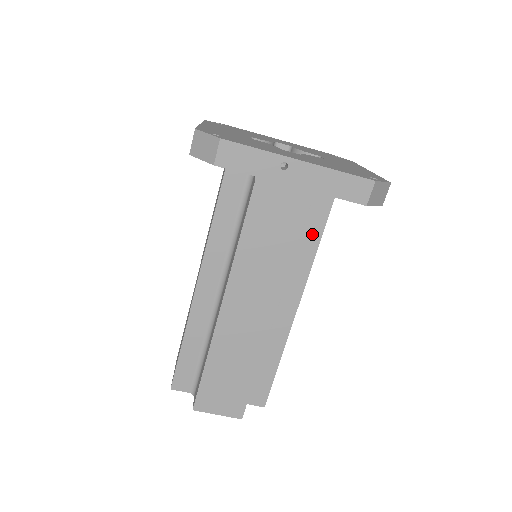
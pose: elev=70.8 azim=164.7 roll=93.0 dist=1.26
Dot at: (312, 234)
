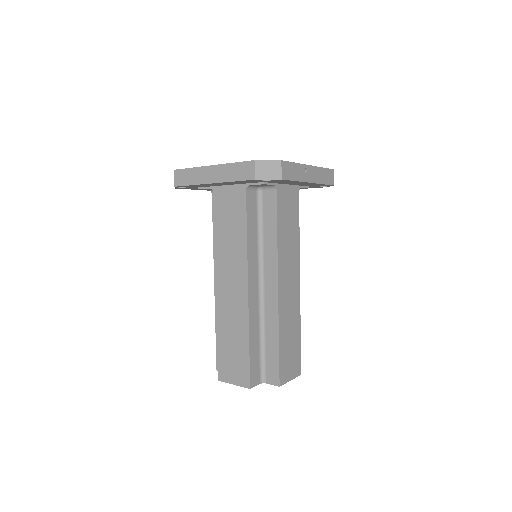
Dot at: occluded
